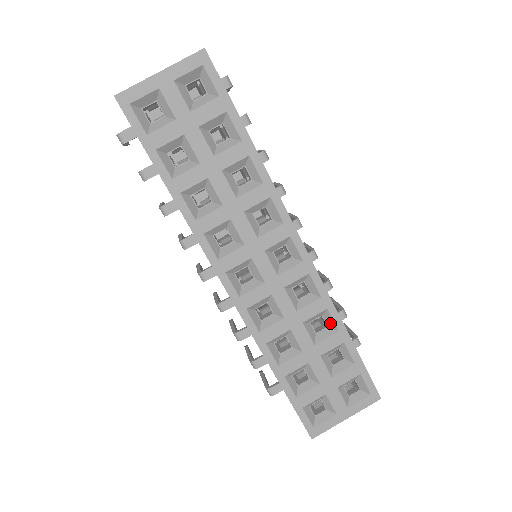
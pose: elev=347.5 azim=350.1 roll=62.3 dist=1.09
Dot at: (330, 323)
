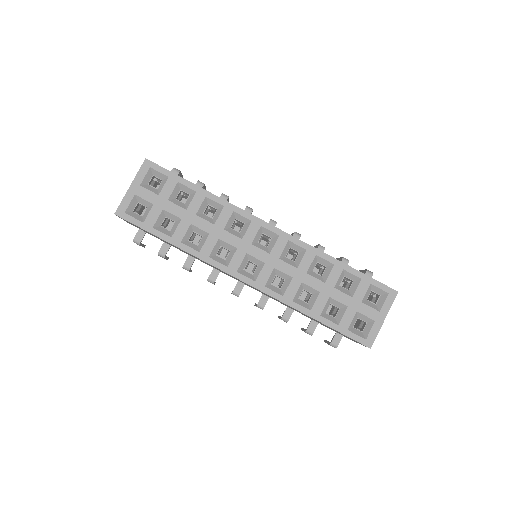
Dot at: (325, 263)
